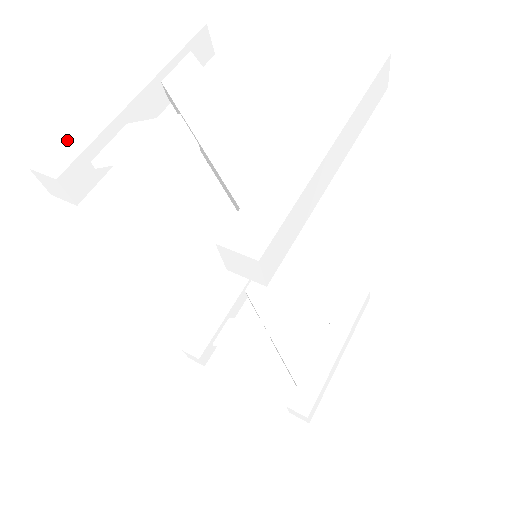
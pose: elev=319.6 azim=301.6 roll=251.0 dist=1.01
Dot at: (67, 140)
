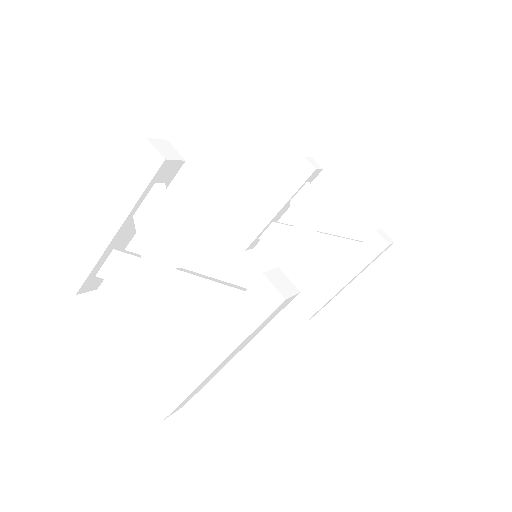
Dot at: (78, 261)
